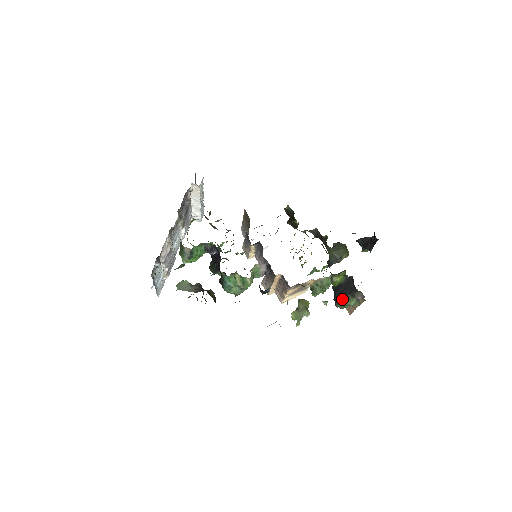
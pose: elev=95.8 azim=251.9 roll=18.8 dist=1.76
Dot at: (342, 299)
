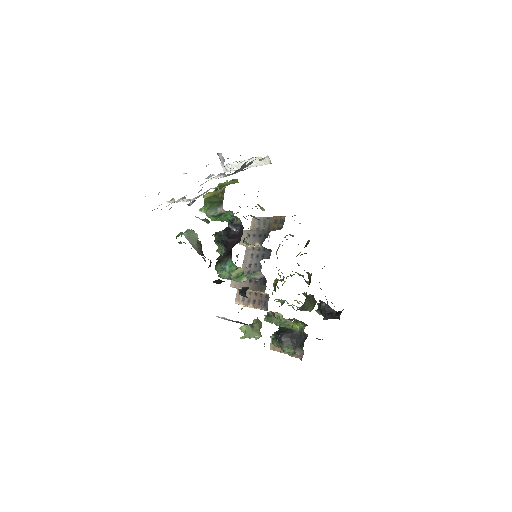
Dot at: (284, 342)
